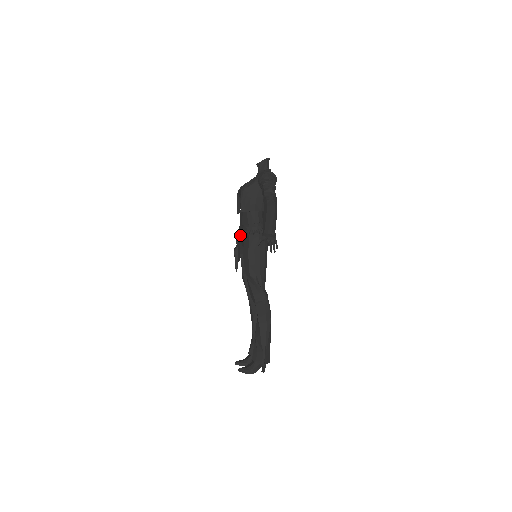
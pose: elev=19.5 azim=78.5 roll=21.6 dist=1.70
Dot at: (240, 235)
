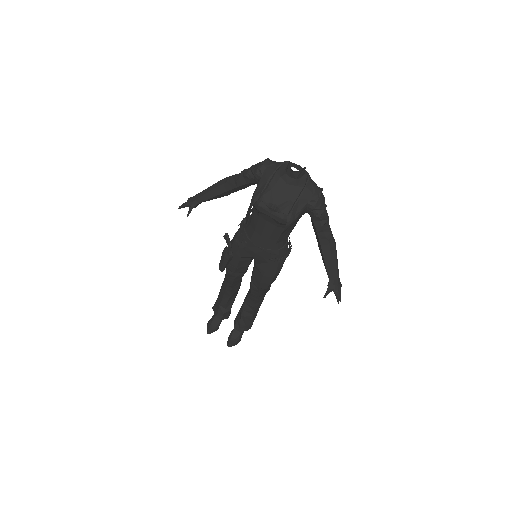
Dot at: (257, 255)
